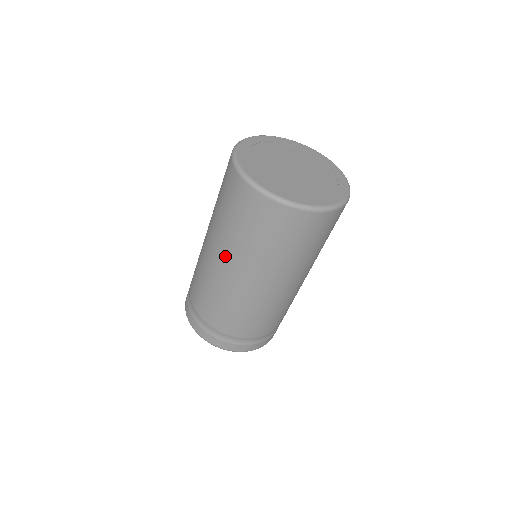
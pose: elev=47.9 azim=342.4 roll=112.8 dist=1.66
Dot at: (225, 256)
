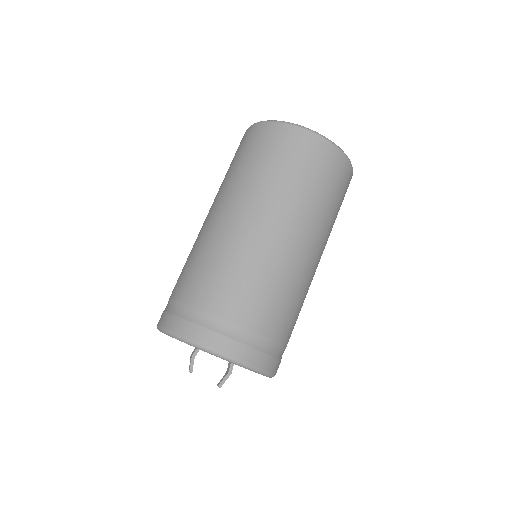
Dot at: occluded
